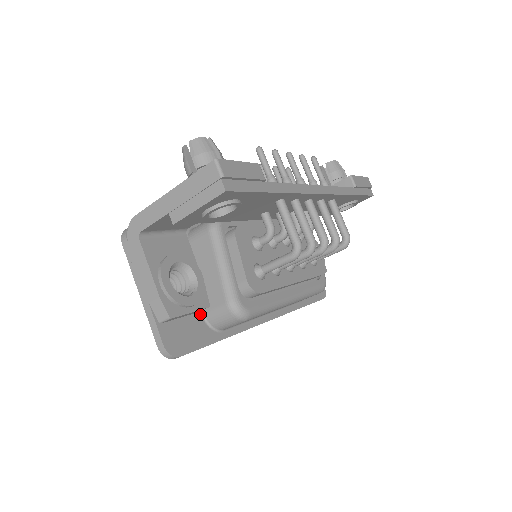
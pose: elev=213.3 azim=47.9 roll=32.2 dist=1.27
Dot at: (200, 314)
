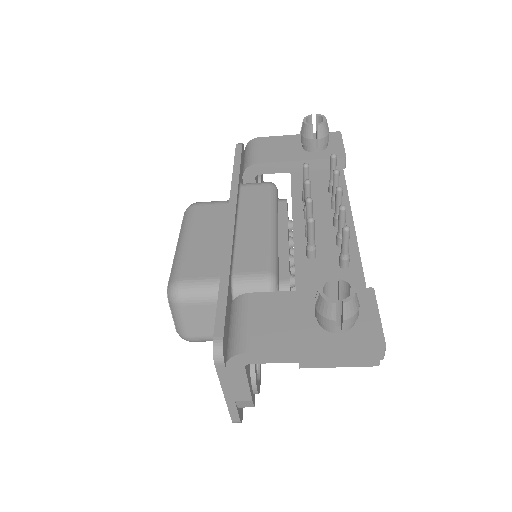
Dot at: occluded
